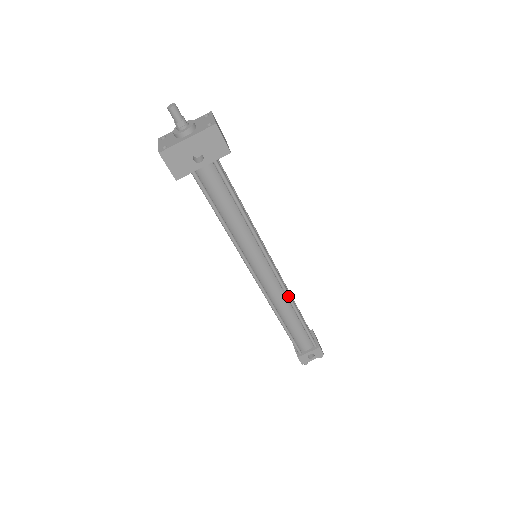
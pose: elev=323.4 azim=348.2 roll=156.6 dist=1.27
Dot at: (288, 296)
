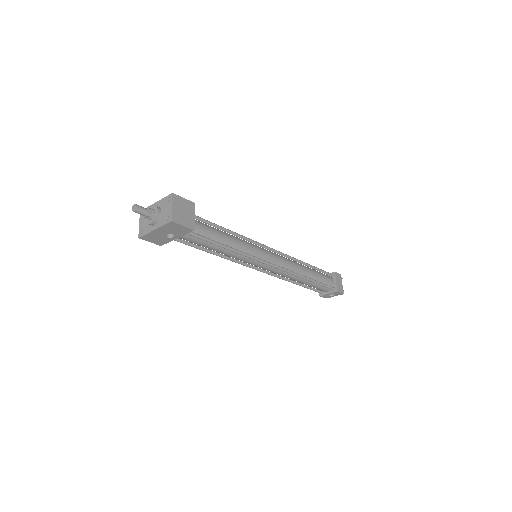
Dot at: (293, 274)
